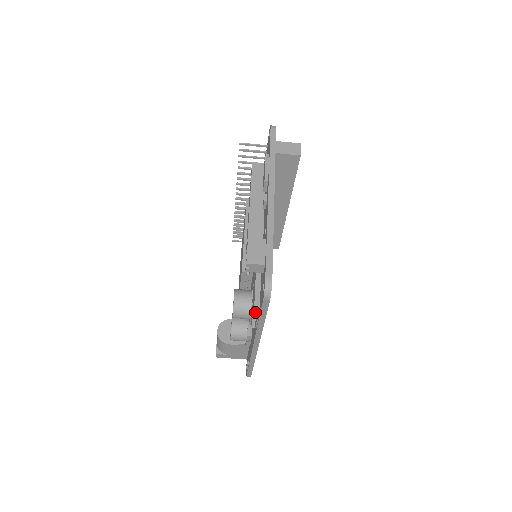
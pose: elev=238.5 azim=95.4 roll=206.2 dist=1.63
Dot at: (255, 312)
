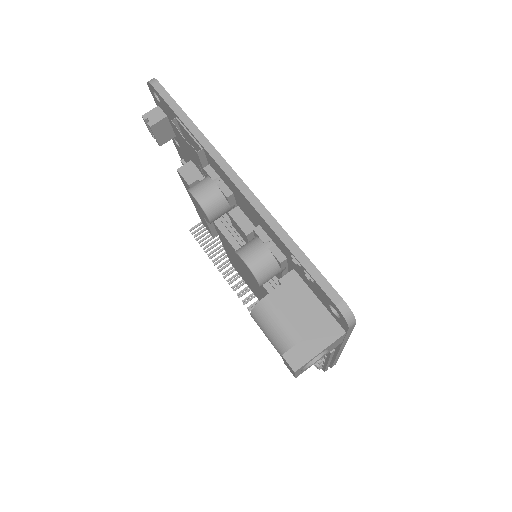
Dot at: (172, 120)
